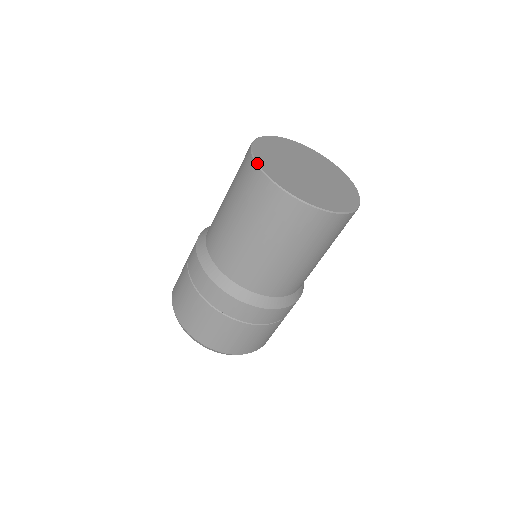
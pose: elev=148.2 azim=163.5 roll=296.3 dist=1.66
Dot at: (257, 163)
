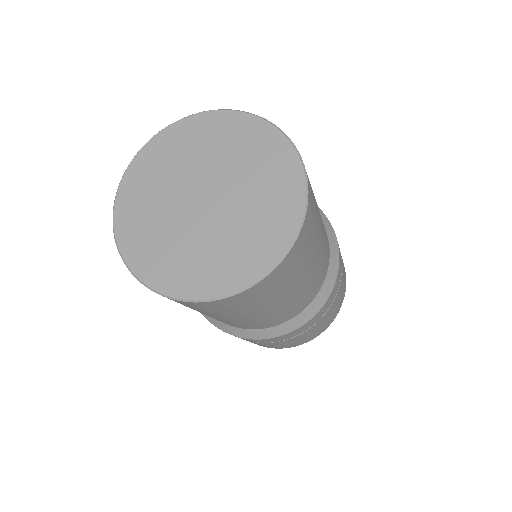
Dot at: occluded
